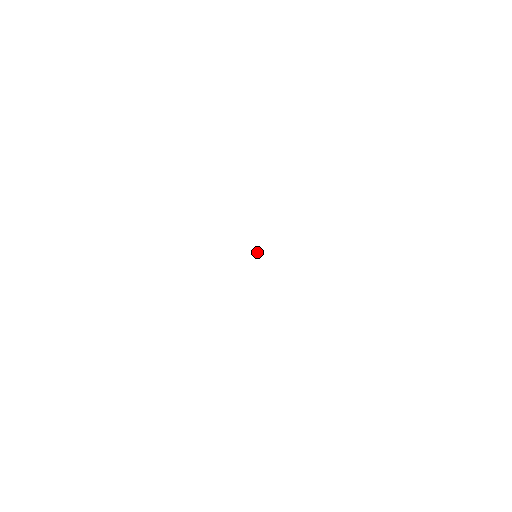
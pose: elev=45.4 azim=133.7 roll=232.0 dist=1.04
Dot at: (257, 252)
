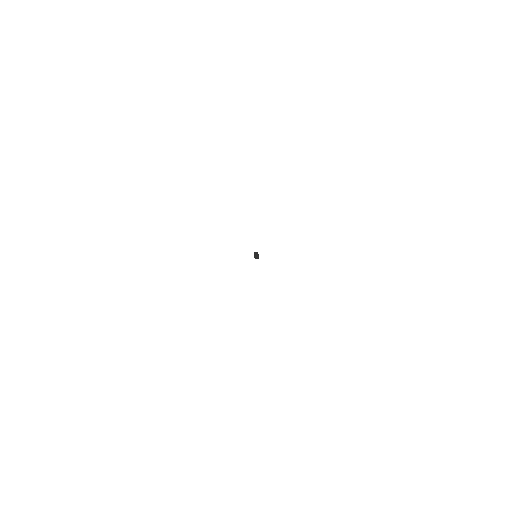
Dot at: (254, 252)
